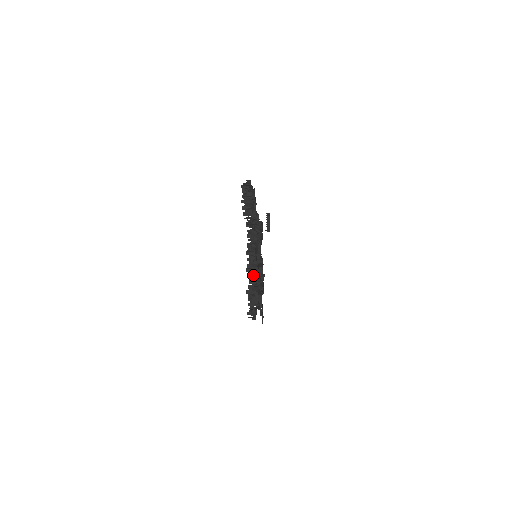
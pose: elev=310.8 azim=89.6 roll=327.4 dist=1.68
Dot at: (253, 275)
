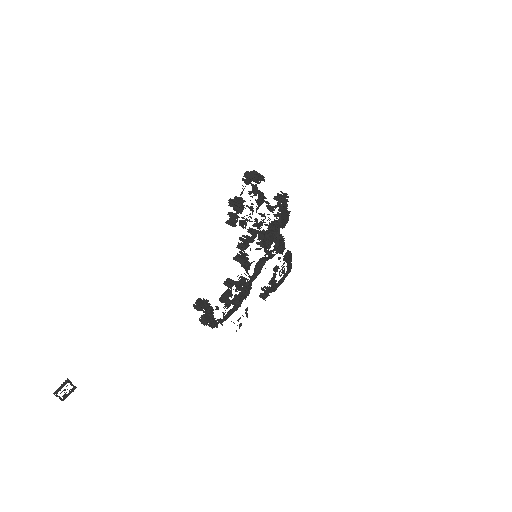
Dot at: (203, 310)
